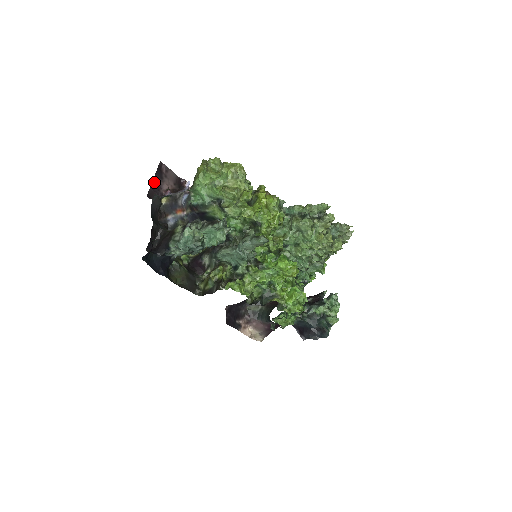
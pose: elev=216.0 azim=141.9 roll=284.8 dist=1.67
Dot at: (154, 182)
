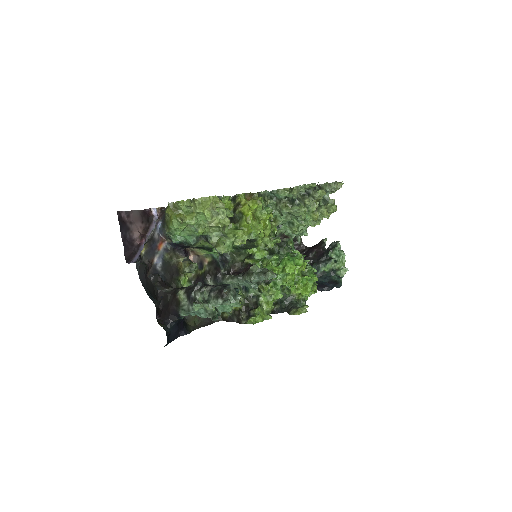
Dot at: (124, 240)
